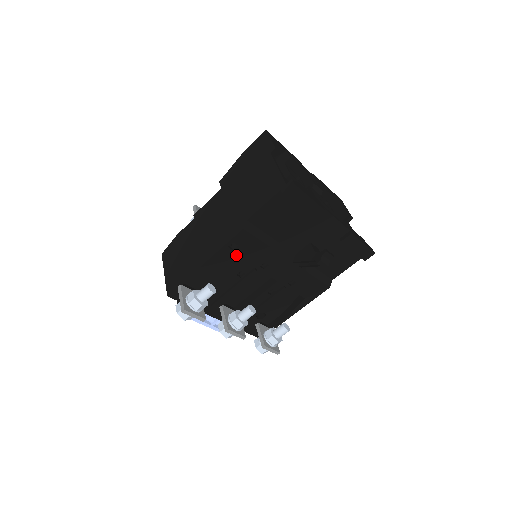
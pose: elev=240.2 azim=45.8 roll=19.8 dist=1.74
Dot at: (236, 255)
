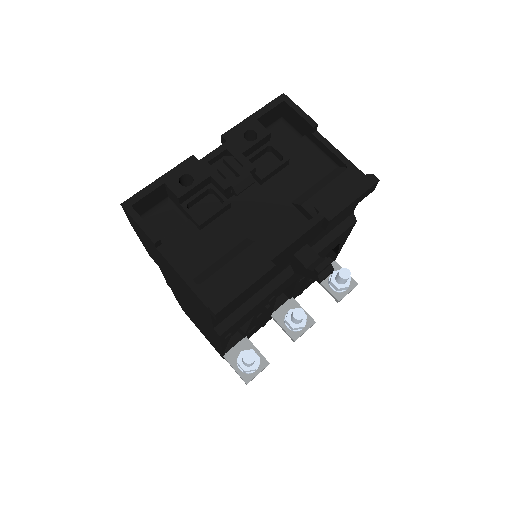
Dot at: (238, 328)
